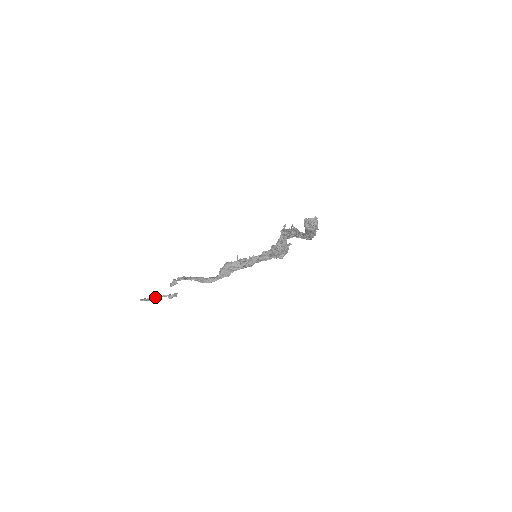
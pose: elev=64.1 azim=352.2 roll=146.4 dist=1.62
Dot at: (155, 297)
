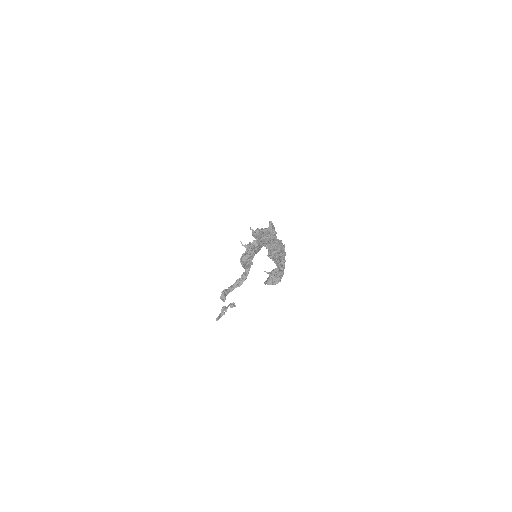
Dot at: (223, 312)
